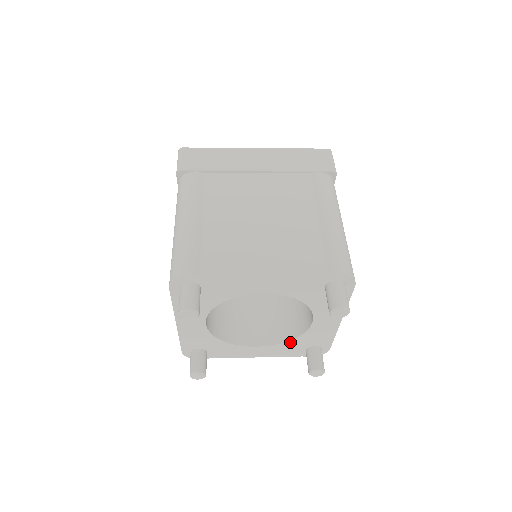
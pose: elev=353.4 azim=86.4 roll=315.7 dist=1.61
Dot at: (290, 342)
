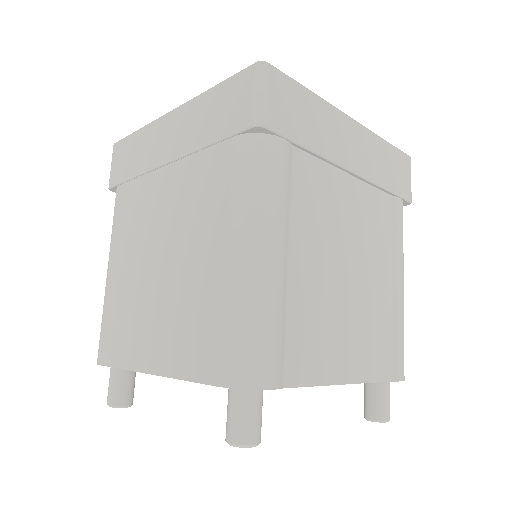
Dot at: occluded
